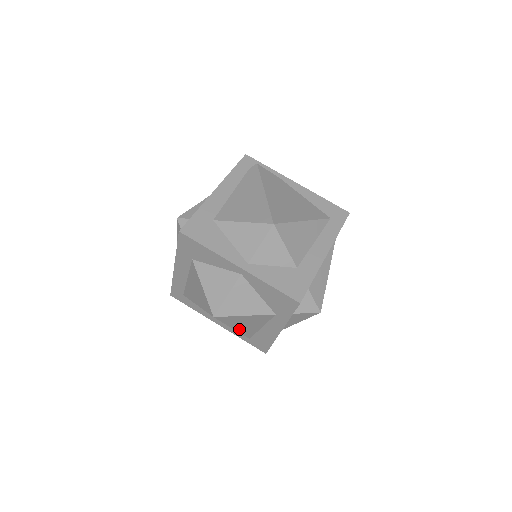
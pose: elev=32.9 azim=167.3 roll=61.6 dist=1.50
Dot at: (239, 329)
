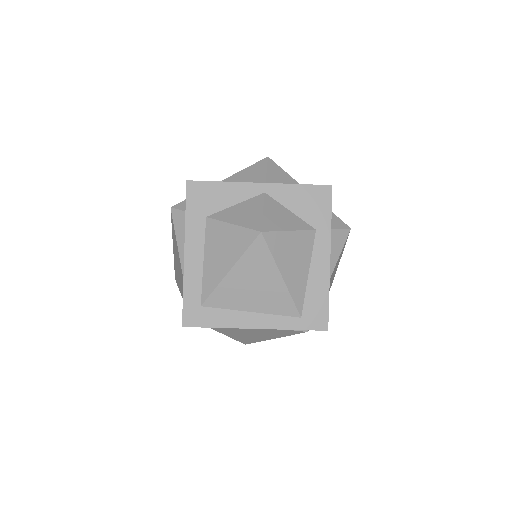
Dot at: (288, 279)
